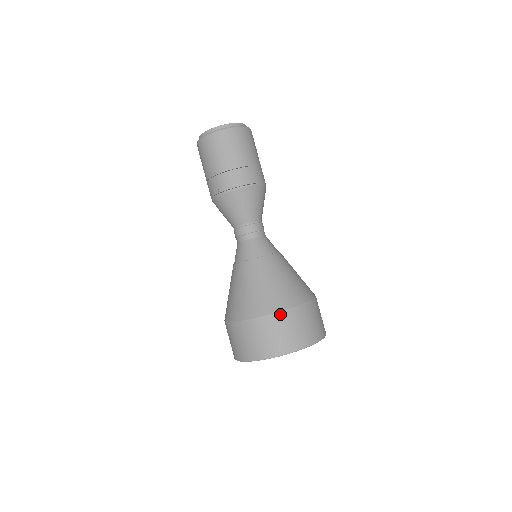
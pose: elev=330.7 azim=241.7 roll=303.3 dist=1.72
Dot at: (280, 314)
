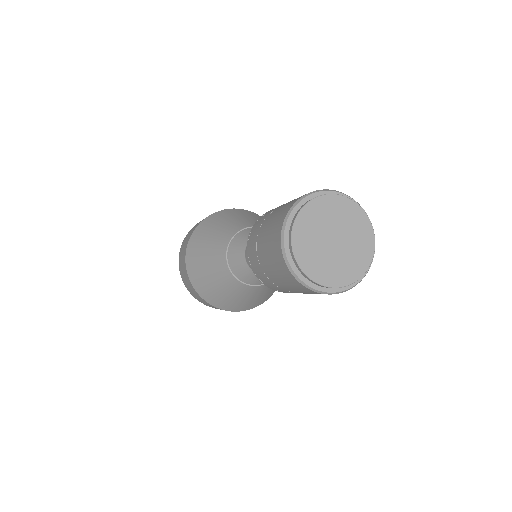
Dot at: occluded
